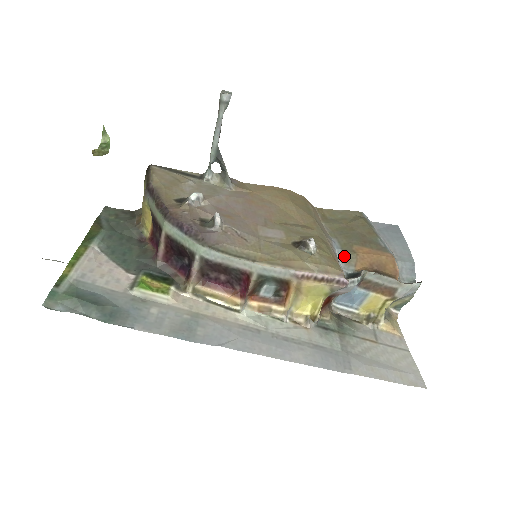
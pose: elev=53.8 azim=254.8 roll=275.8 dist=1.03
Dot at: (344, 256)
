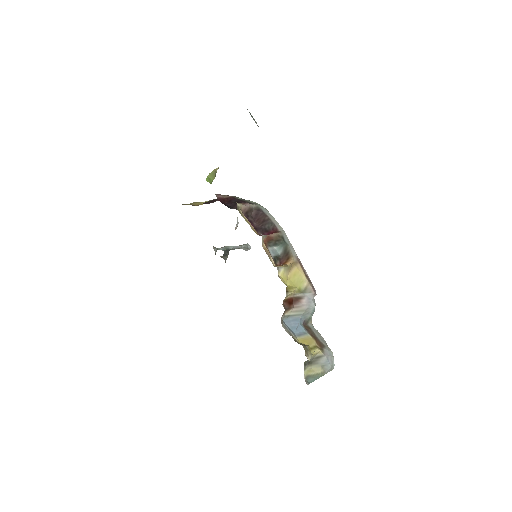
Dot at: occluded
